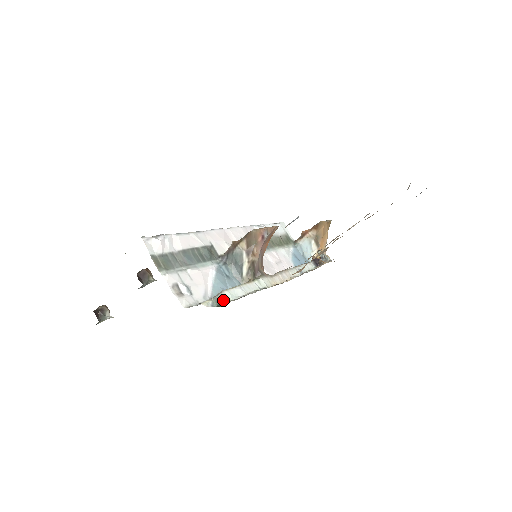
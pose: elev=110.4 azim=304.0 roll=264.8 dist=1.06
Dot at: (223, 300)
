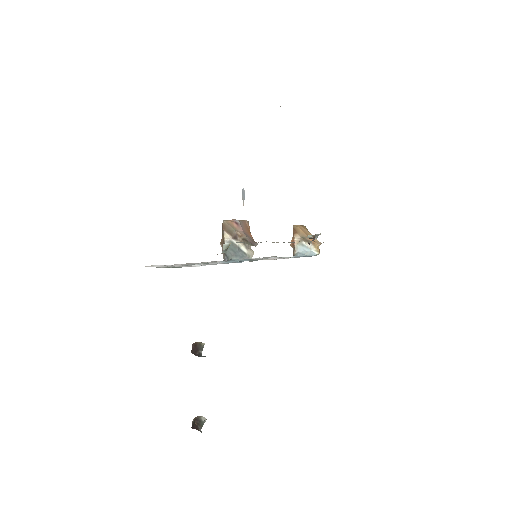
Dot at: (227, 246)
